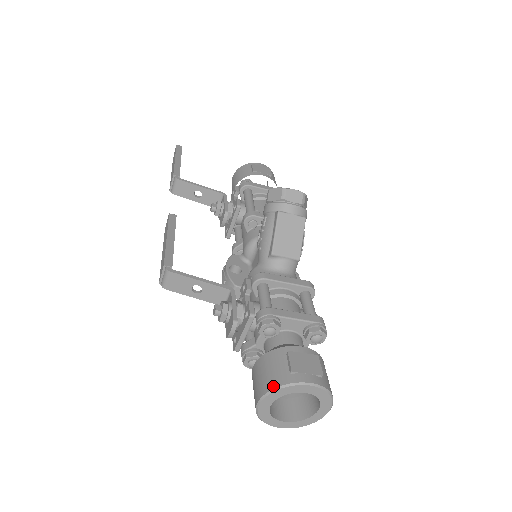
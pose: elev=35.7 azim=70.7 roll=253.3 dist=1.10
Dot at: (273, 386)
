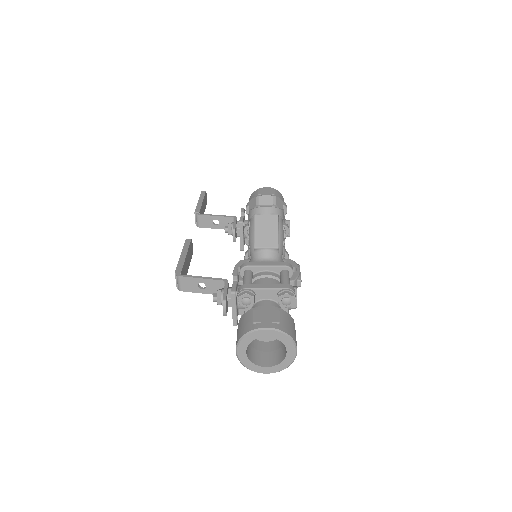
Dot at: (241, 335)
